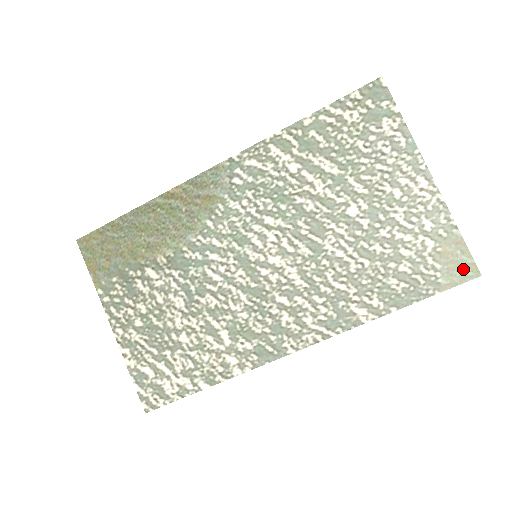
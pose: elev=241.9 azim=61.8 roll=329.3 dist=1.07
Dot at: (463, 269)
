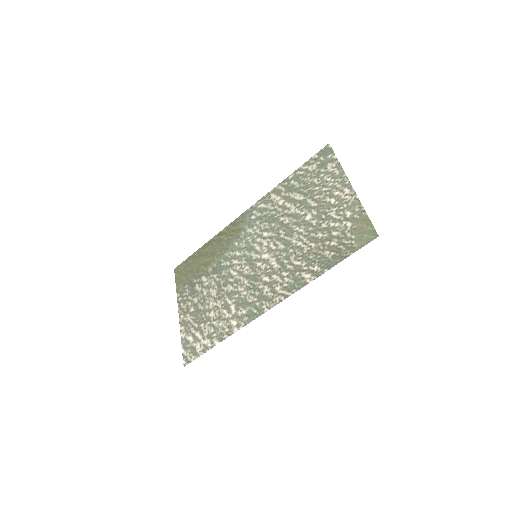
Dot at: (368, 235)
